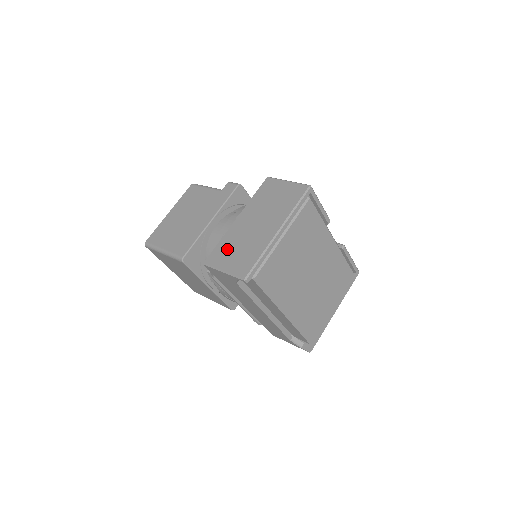
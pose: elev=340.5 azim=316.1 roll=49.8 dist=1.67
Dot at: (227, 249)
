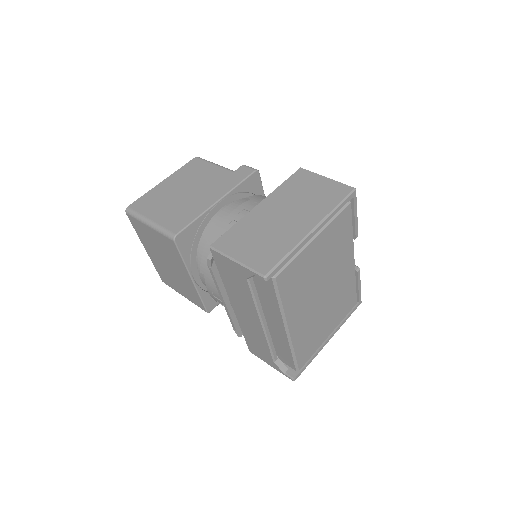
Dot at: (243, 236)
